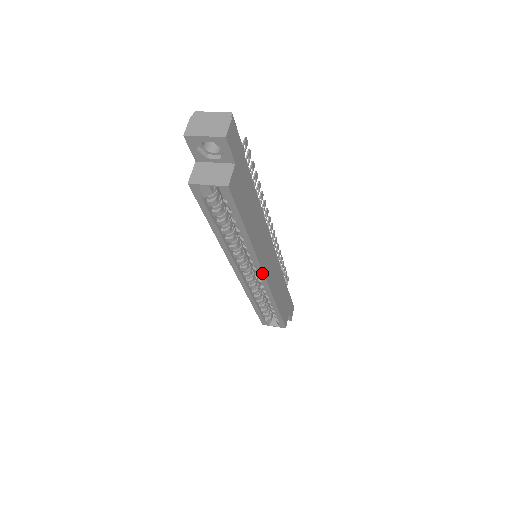
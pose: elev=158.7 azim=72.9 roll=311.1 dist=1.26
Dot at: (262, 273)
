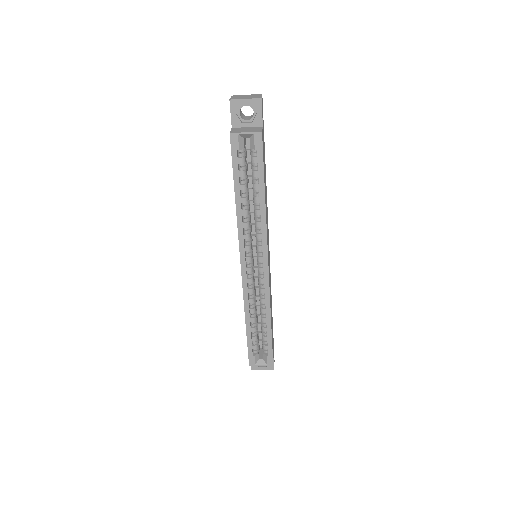
Dot at: (267, 258)
